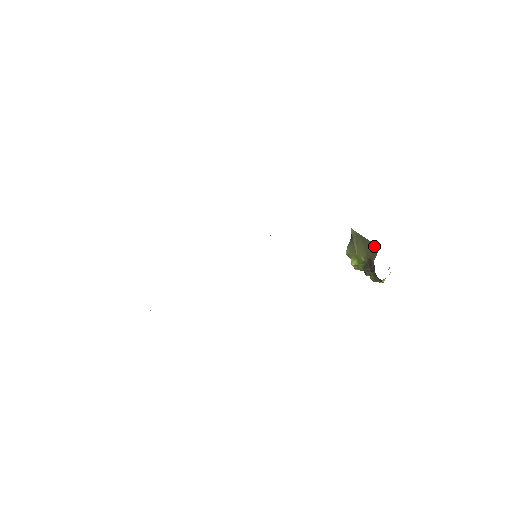
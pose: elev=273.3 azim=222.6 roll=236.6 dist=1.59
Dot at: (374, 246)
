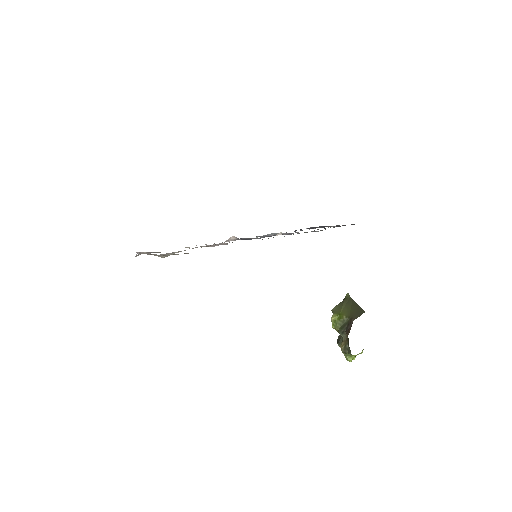
Dot at: (361, 310)
